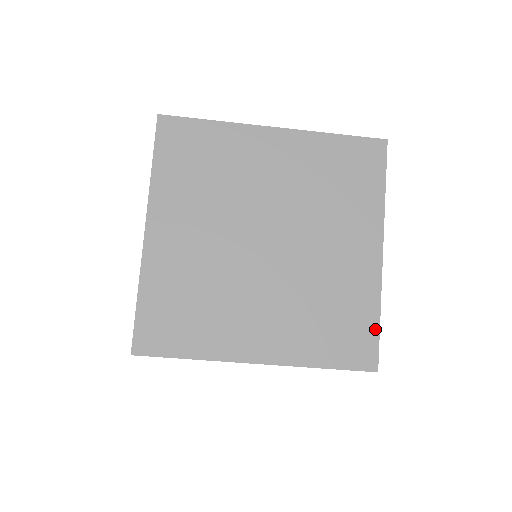
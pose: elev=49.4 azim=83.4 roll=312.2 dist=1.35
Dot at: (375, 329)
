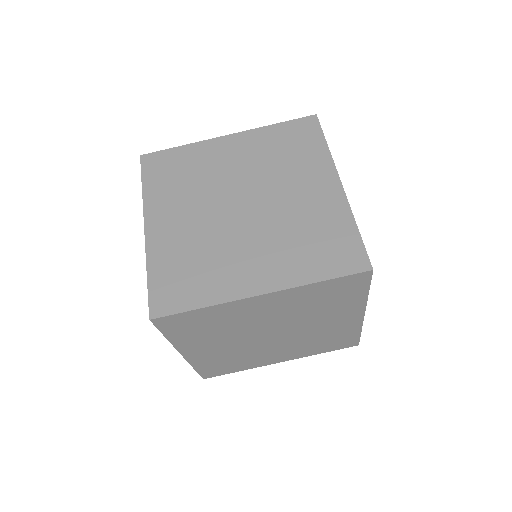
Dot at: (357, 238)
